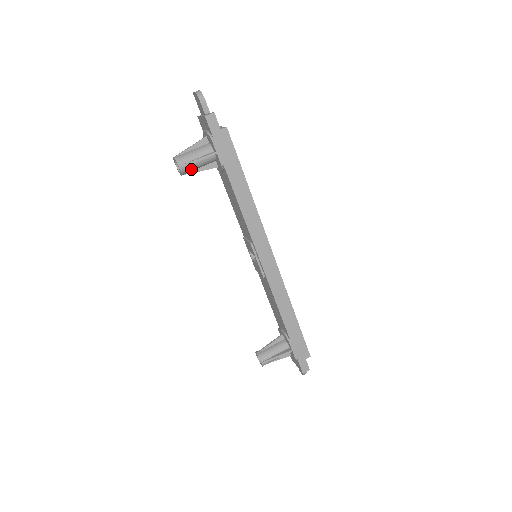
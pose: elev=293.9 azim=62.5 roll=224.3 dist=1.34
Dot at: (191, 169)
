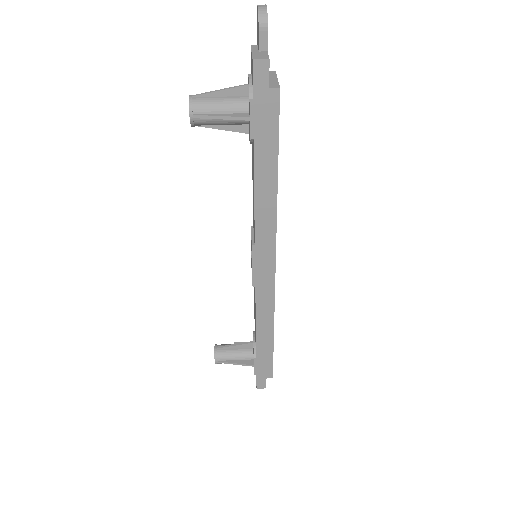
Dot at: (208, 124)
